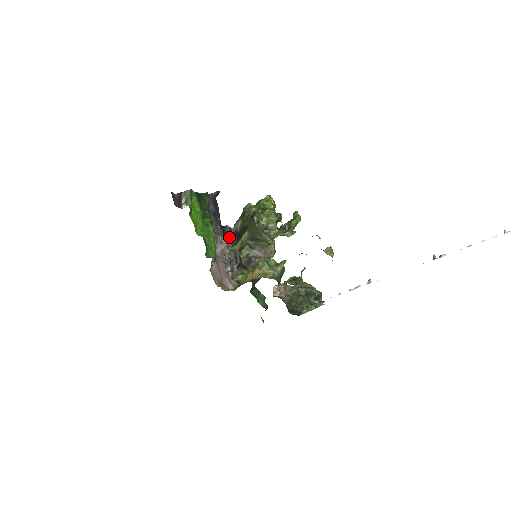
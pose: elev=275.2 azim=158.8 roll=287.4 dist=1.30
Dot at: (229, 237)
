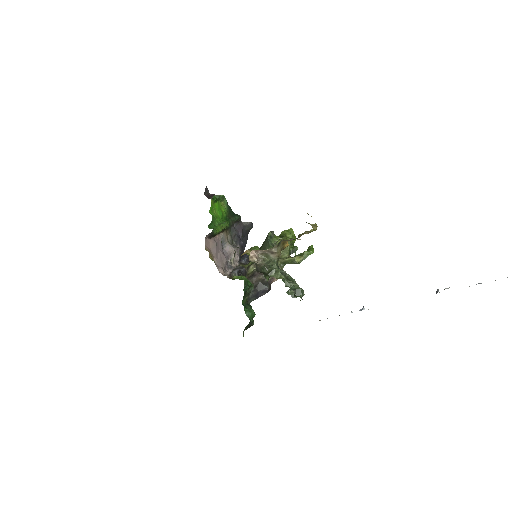
Dot at: (245, 259)
